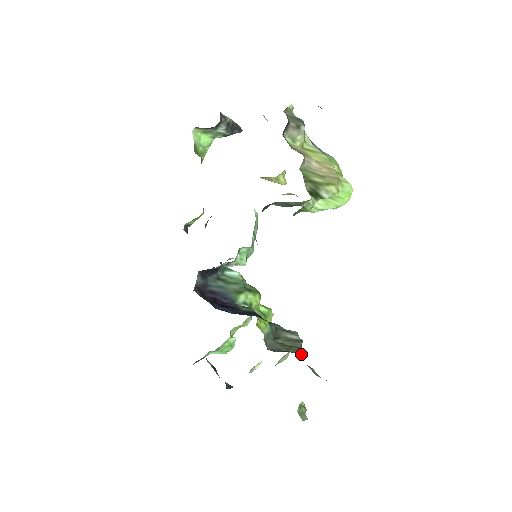
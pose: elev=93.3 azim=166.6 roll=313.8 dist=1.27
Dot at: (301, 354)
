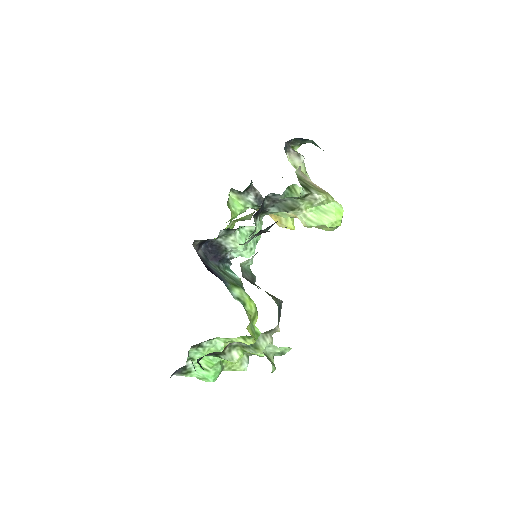
Dot at: (277, 305)
